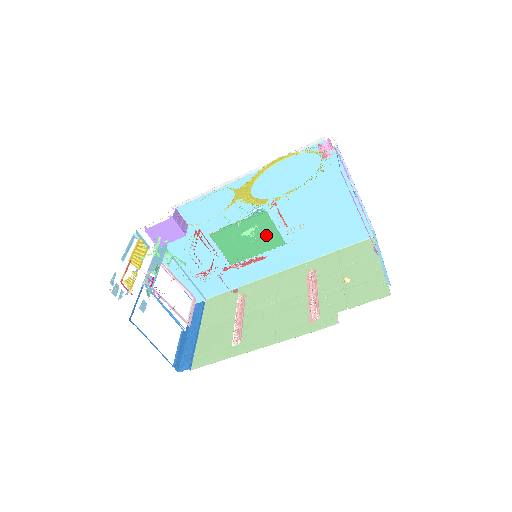
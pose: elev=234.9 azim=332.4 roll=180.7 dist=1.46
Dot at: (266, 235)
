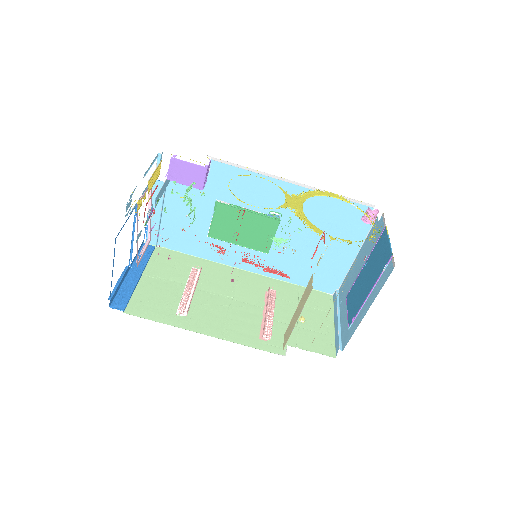
Dot at: (261, 236)
